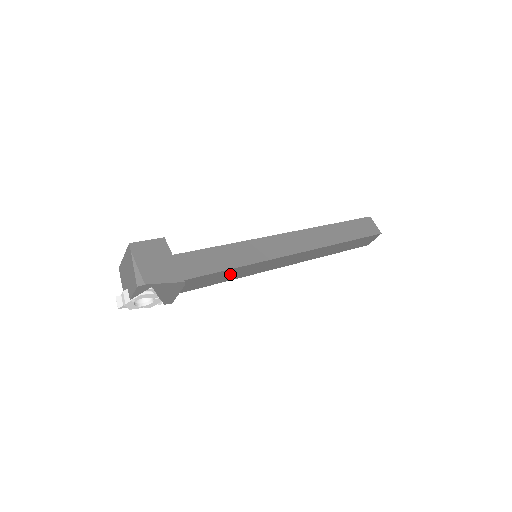
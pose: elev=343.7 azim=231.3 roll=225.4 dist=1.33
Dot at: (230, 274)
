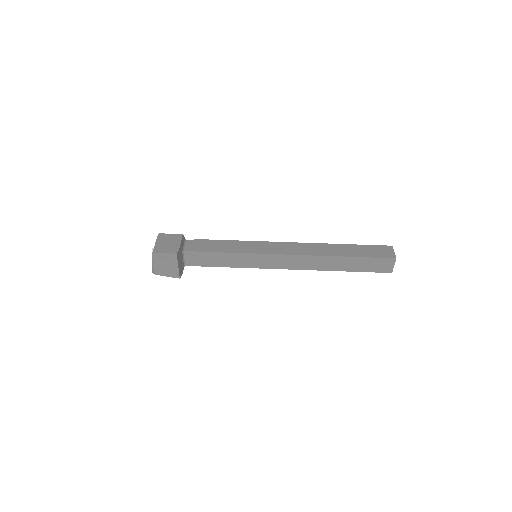
Dot at: occluded
